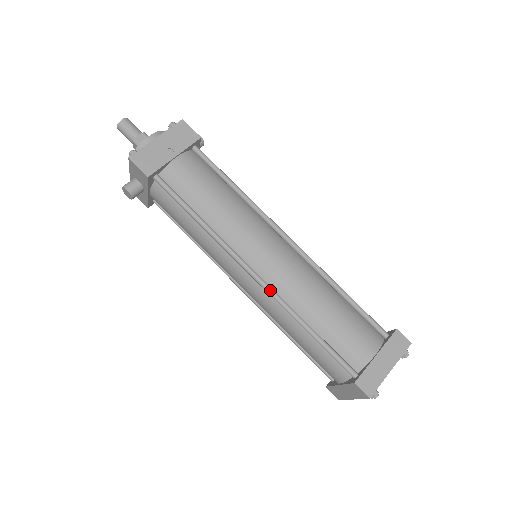
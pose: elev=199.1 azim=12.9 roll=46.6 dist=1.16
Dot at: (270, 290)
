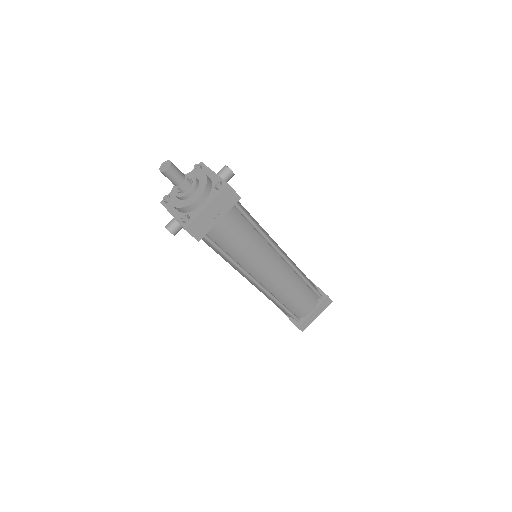
Dot at: (266, 292)
